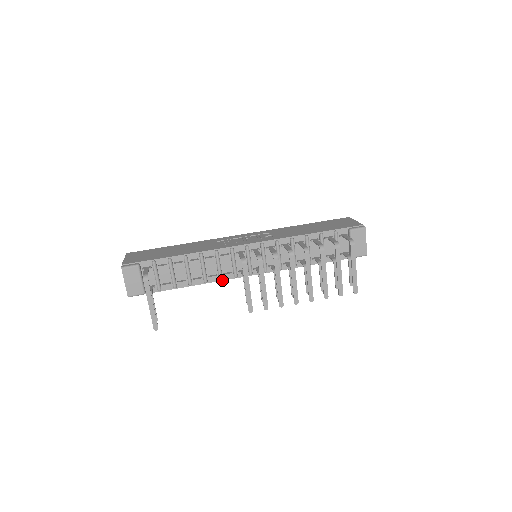
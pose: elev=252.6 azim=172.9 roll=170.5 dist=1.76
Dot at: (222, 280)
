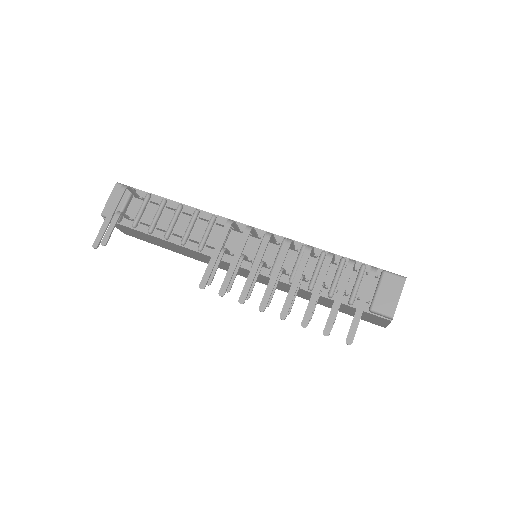
Dot at: (201, 252)
